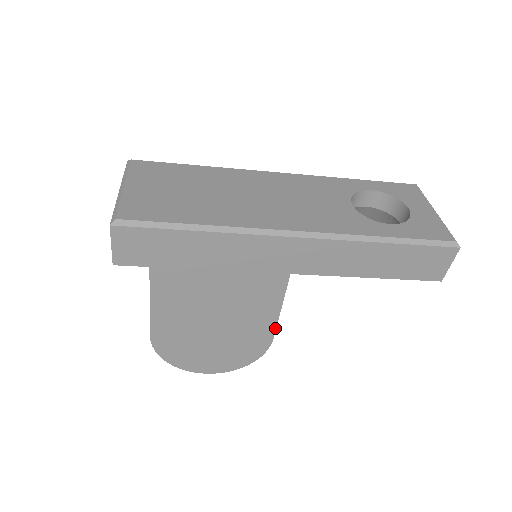
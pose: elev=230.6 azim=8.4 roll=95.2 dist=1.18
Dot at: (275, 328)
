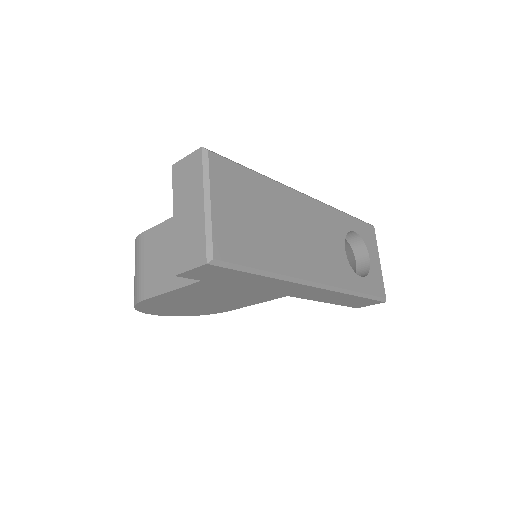
Dot at: (239, 308)
